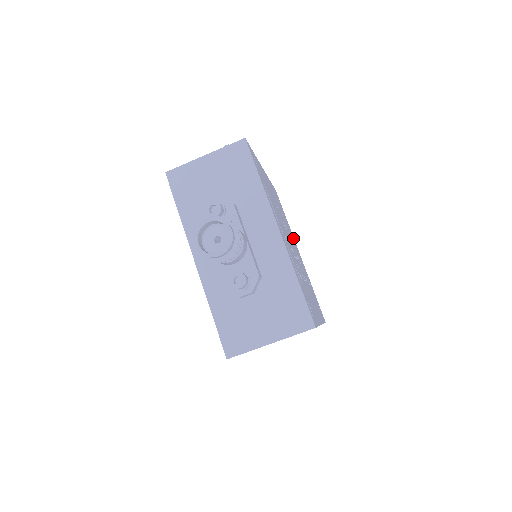
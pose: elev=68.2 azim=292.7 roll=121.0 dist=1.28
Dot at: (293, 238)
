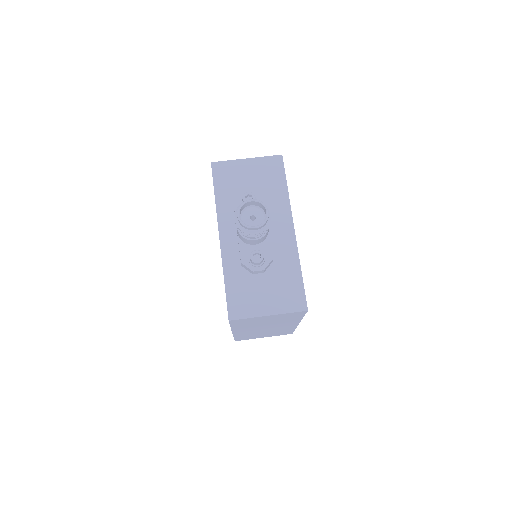
Dot at: occluded
